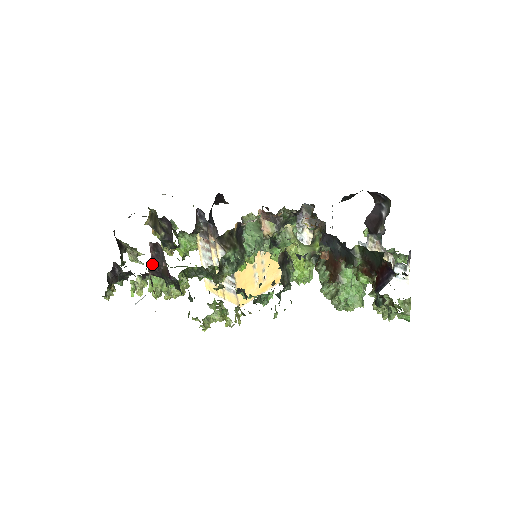
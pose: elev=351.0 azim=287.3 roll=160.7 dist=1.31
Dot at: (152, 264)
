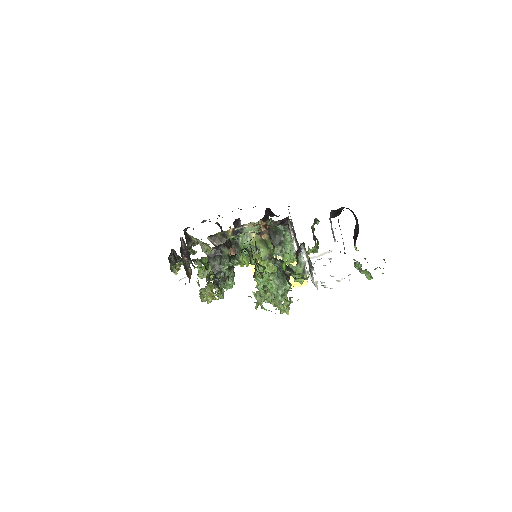
Dot at: (186, 252)
